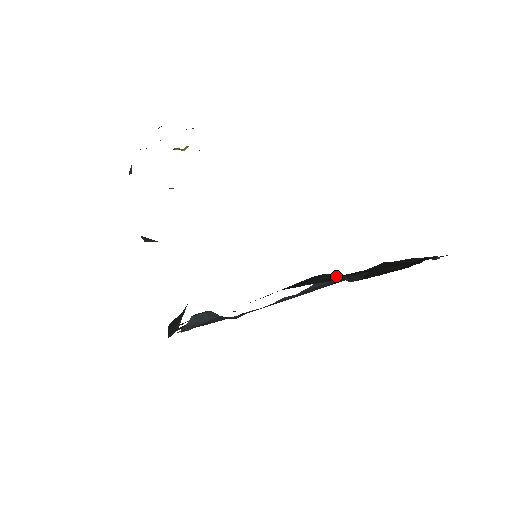
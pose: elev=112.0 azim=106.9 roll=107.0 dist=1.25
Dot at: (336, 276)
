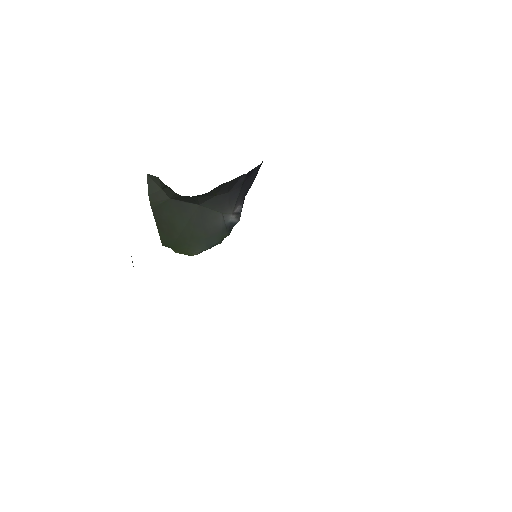
Dot at: occluded
